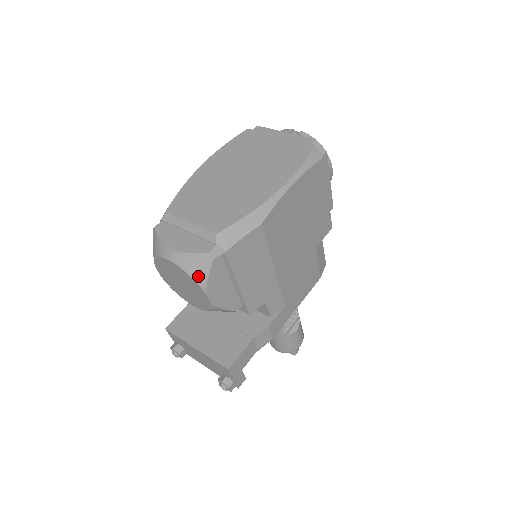
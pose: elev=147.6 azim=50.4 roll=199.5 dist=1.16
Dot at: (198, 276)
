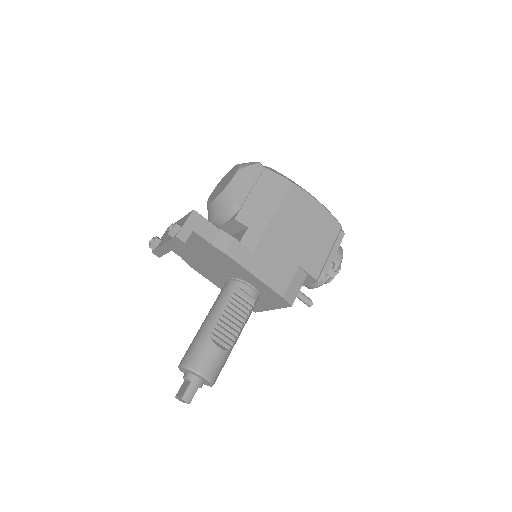
Dot at: (243, 165)
